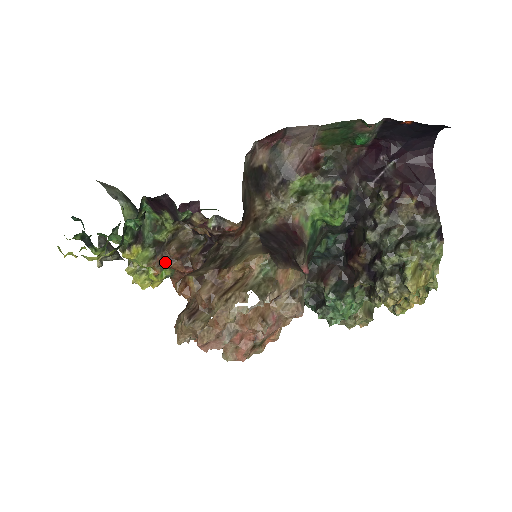
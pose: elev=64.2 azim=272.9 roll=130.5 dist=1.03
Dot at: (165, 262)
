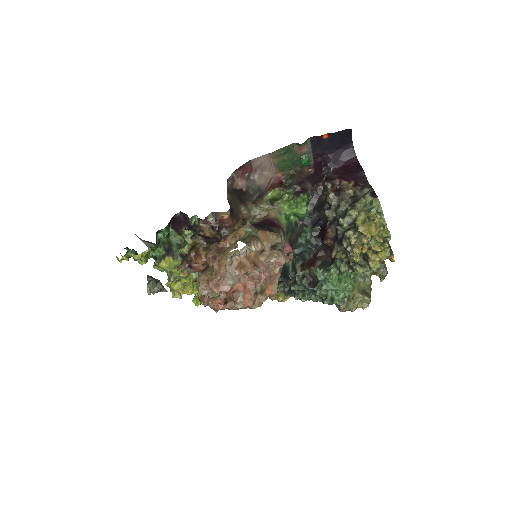
Dot at: (189, 264)
